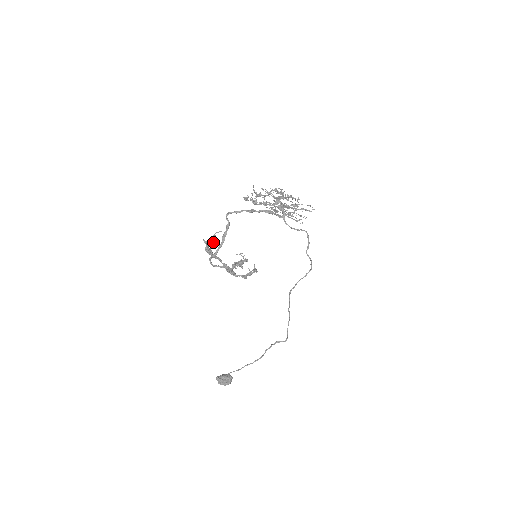
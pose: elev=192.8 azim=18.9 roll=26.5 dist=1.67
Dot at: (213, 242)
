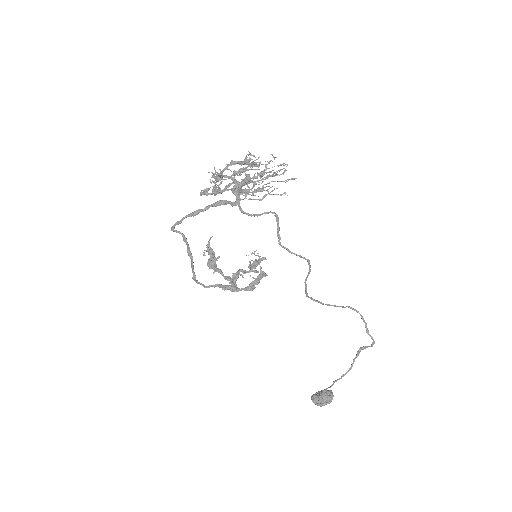
Dot at: (212, 251)
